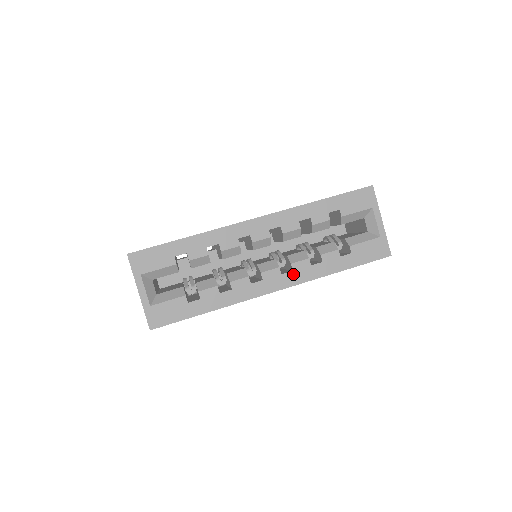
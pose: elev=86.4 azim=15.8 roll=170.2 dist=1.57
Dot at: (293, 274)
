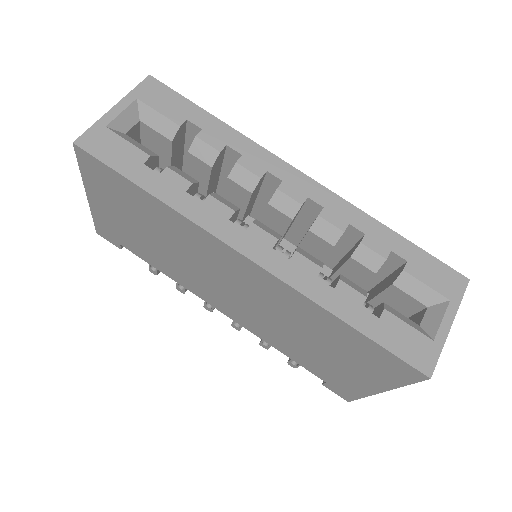
Dot at: (286, 263)
